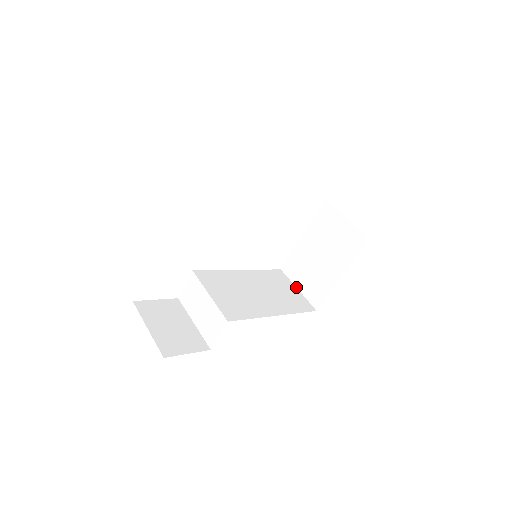
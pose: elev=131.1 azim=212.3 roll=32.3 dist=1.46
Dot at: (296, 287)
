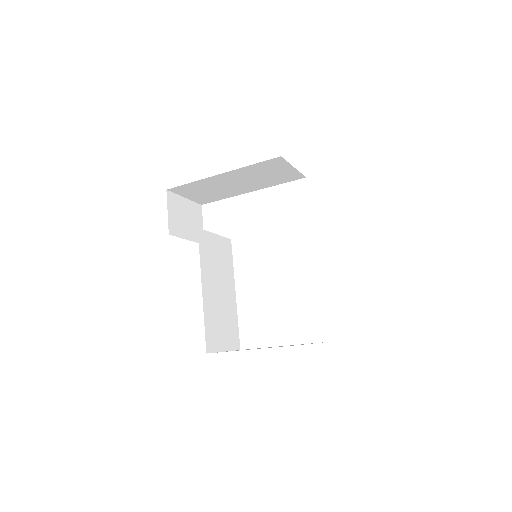
Dot at: occluded
